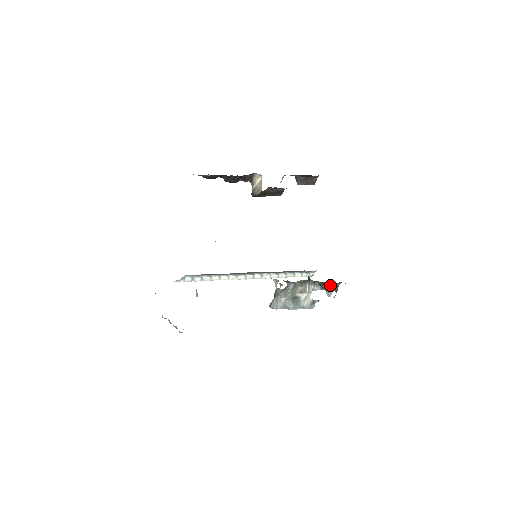
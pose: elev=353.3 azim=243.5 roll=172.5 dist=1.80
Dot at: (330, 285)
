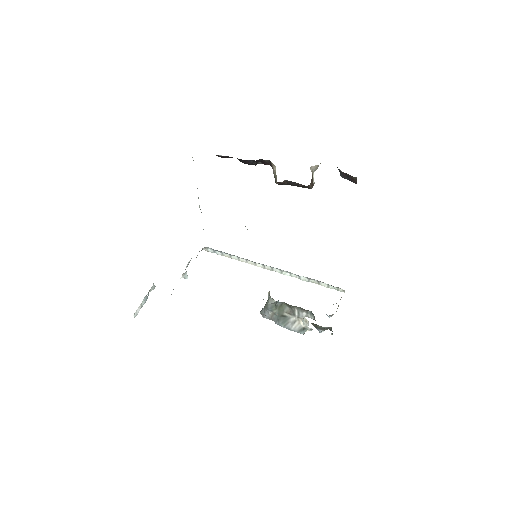
Dot at: (313, 324)
